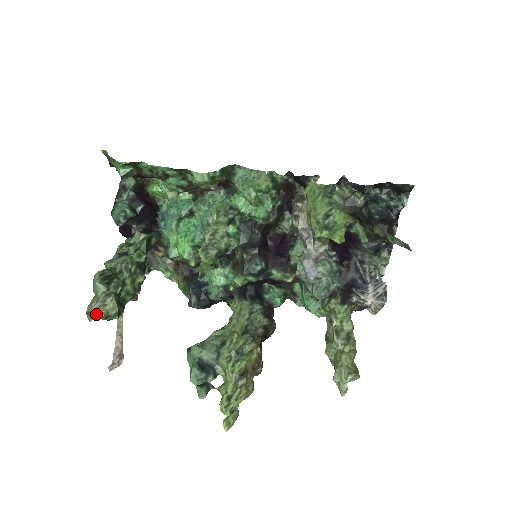
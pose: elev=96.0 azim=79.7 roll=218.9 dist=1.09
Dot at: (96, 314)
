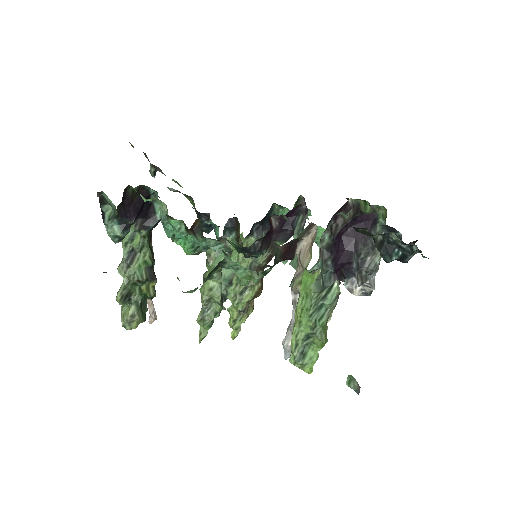
Dot at: (130, 327)
